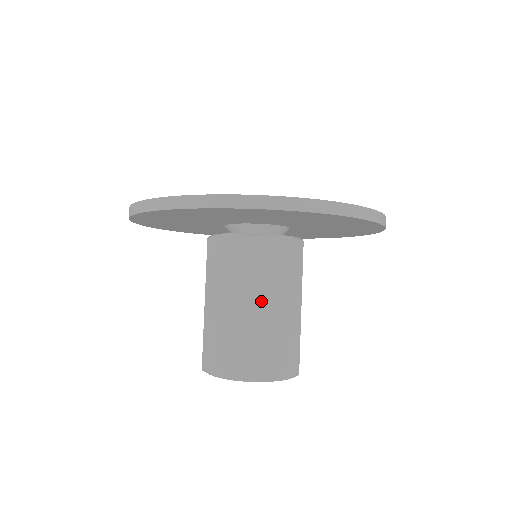
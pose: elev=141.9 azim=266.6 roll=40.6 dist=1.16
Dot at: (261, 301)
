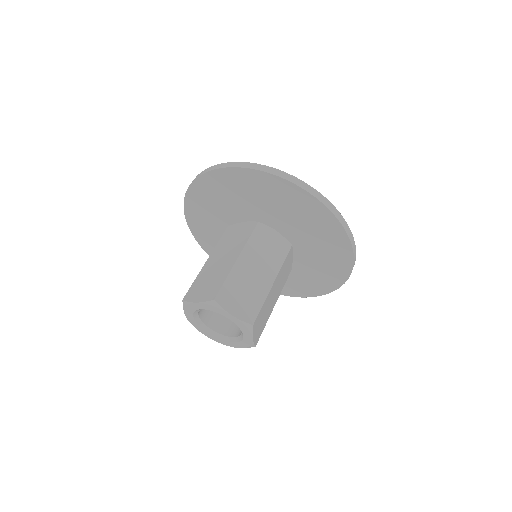
Dot at: (246, 259)
